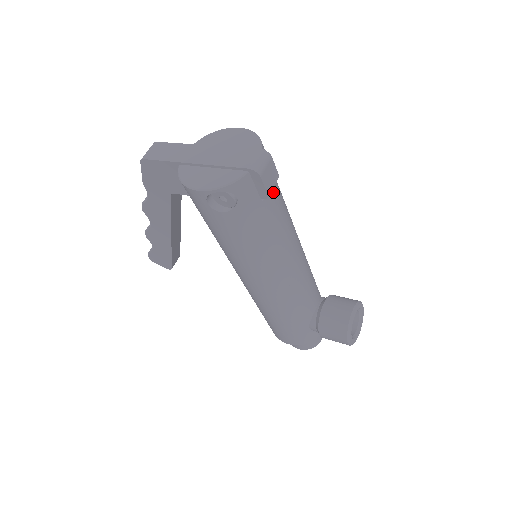
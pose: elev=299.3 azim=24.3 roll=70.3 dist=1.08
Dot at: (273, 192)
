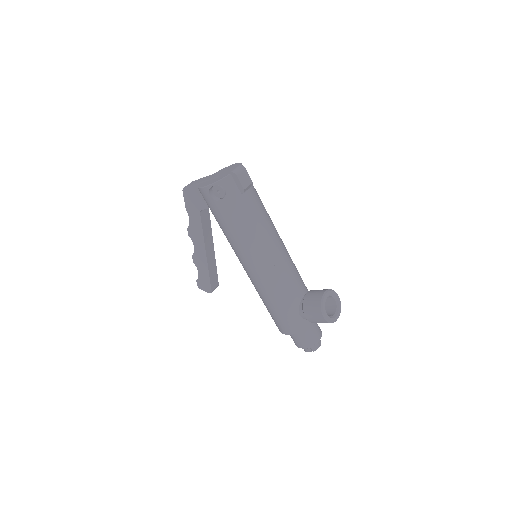
Dot at: (250, 193)
